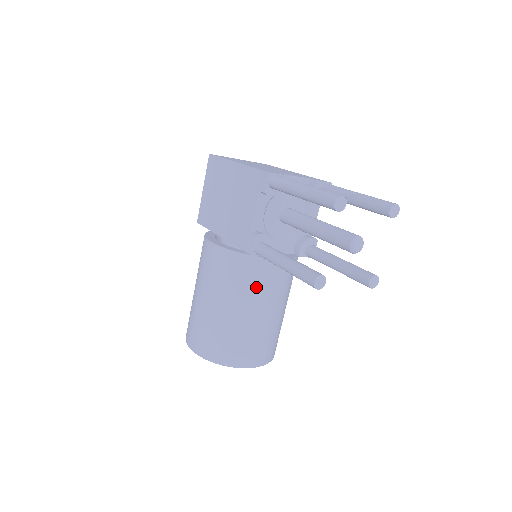
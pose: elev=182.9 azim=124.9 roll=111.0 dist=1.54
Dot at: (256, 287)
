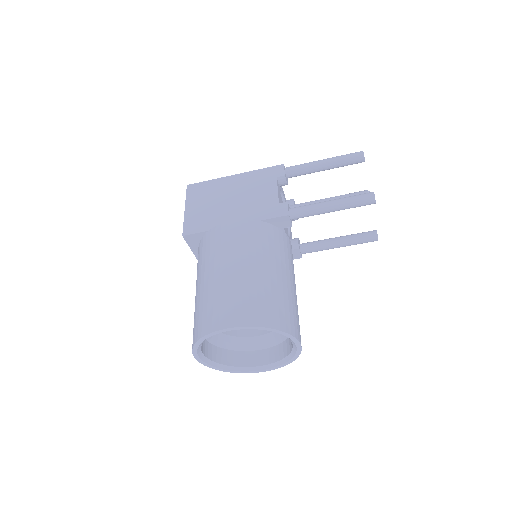
Dot at: (286, 256)
